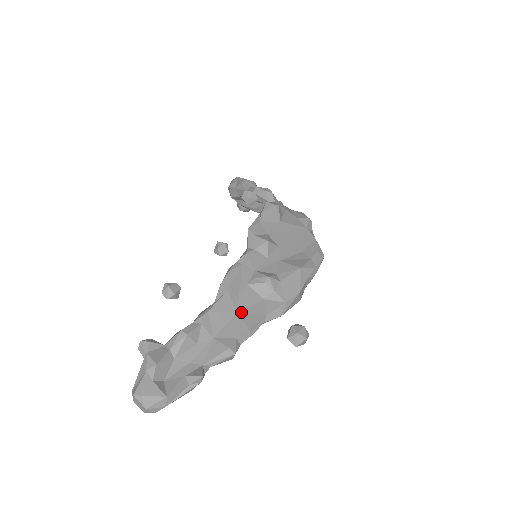
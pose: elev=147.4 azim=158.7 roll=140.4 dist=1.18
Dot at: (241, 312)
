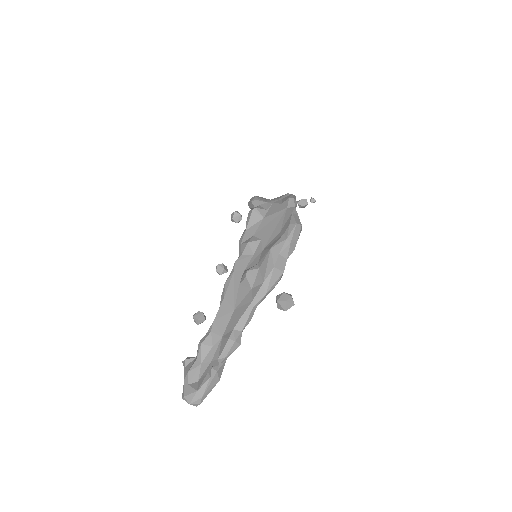
Dot at: (237, 308)
